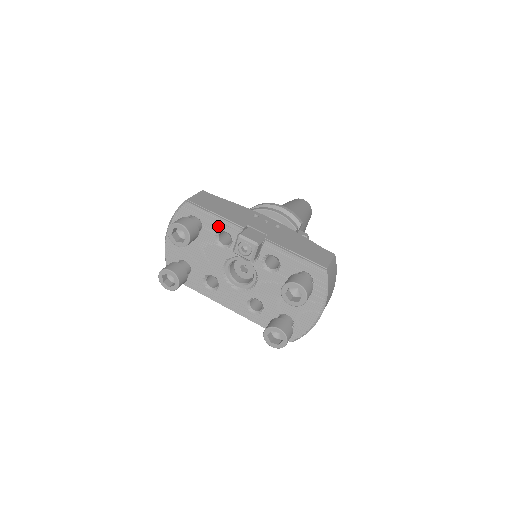
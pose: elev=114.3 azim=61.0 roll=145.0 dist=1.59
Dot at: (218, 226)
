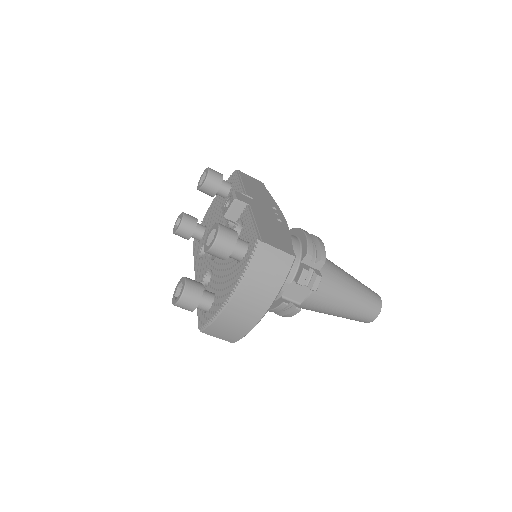
Dot at: occluded
